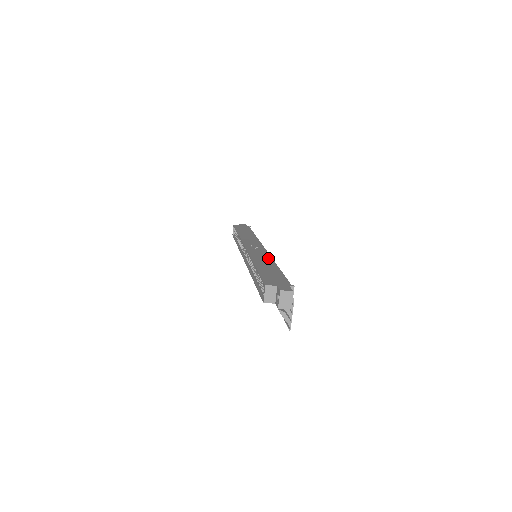
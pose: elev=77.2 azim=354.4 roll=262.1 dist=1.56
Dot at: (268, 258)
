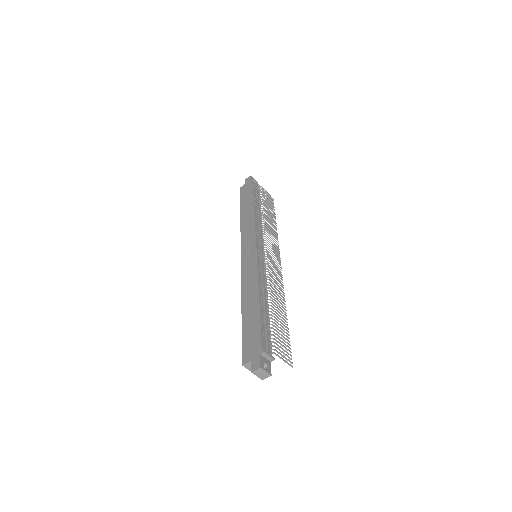
Dot at: (254, 281)
